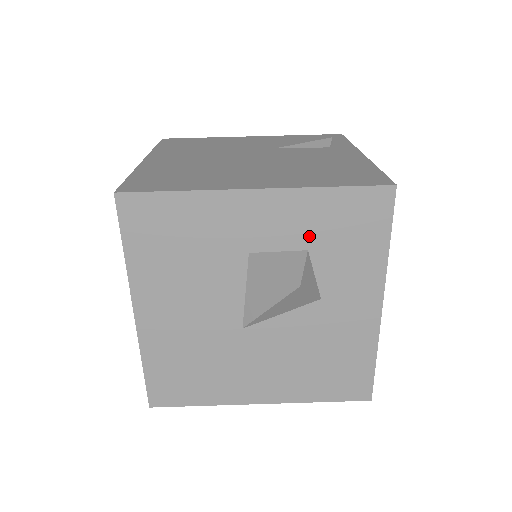
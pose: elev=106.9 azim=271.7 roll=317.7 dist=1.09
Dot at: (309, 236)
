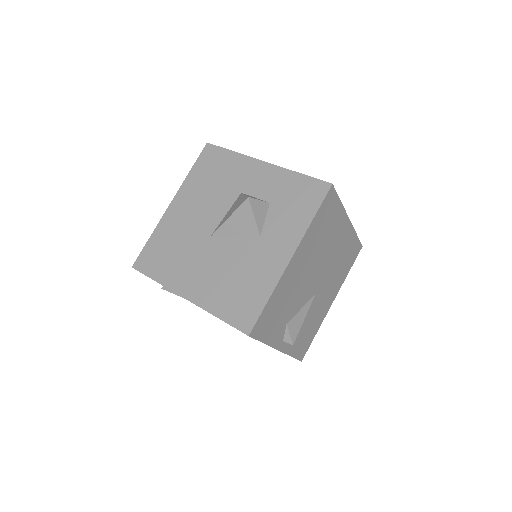
Dot at: (275, 195)
